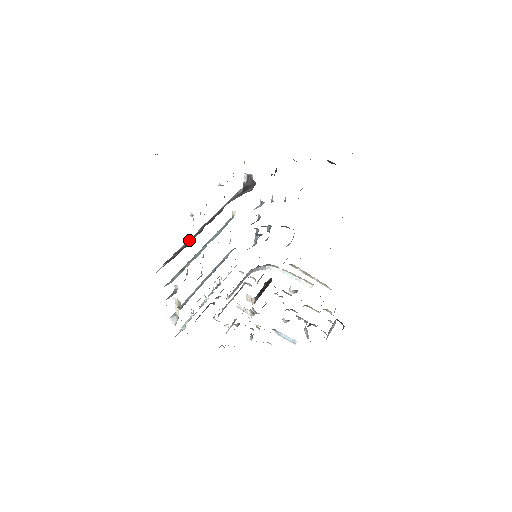
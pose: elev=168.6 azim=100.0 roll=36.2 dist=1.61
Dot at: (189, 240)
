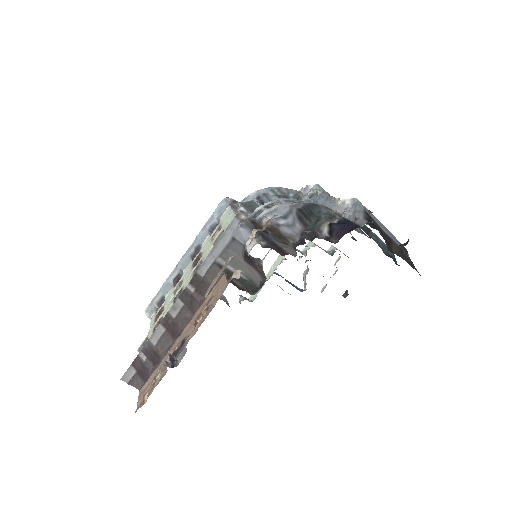
Dot at: (163, 341)
